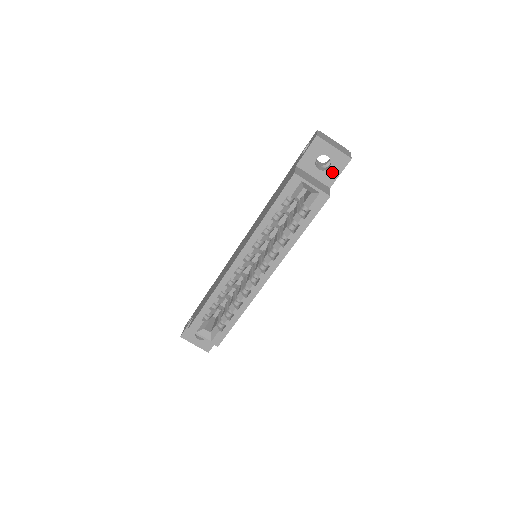
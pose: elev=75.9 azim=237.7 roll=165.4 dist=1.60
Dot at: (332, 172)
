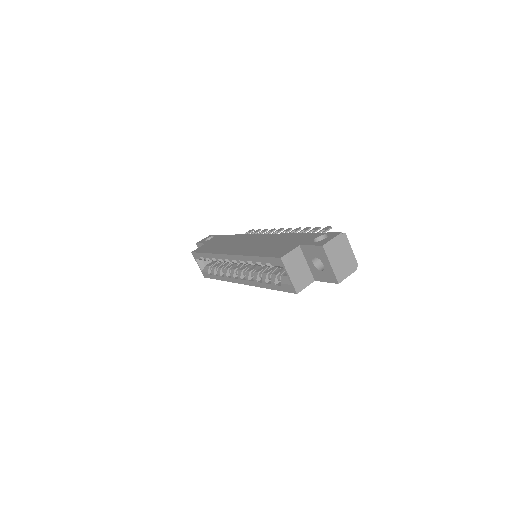
Dot at: (321, 275)
